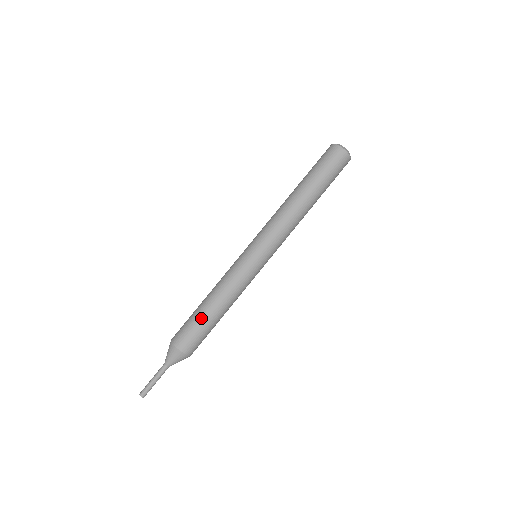
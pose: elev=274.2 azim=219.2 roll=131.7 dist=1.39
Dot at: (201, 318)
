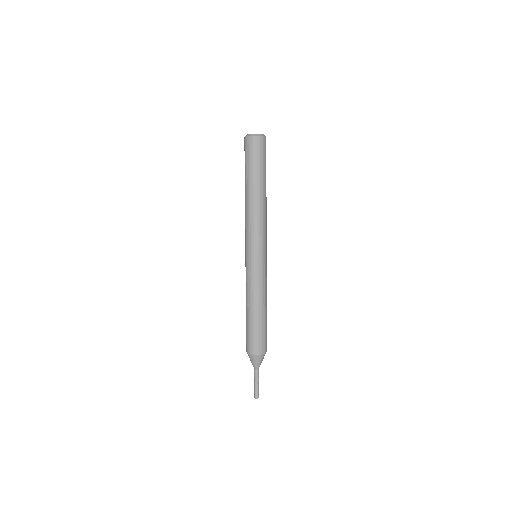
Dot at: (248, 324)
